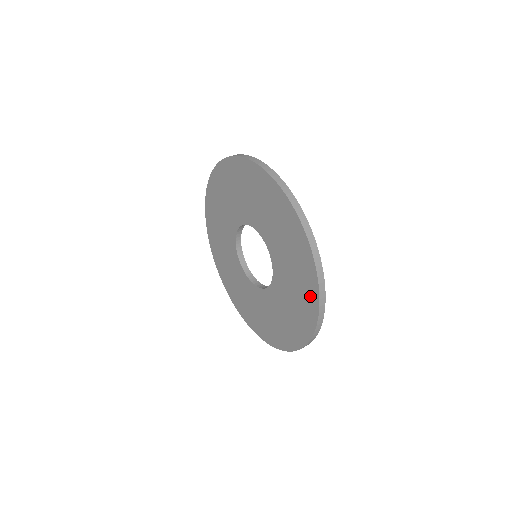
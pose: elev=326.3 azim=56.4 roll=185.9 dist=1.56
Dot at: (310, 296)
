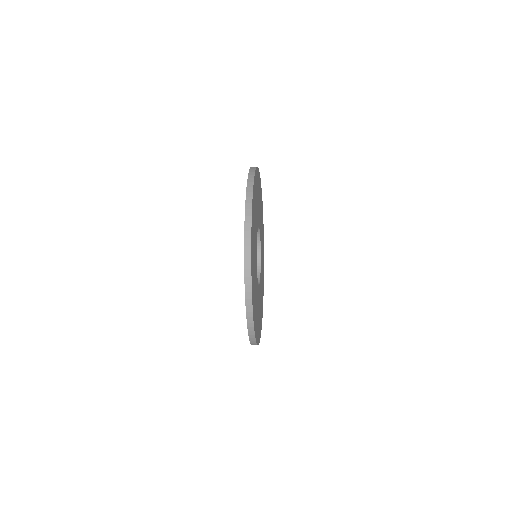
Dot at: occluded
